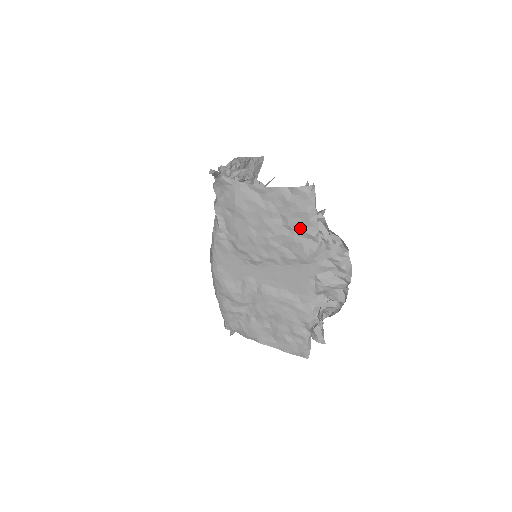
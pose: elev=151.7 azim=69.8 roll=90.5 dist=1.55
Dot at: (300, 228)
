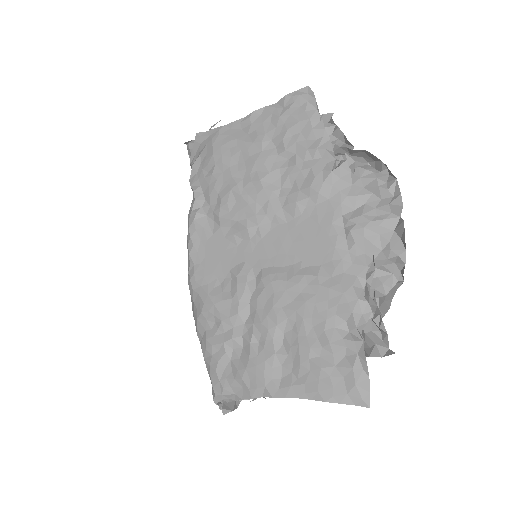
Dot at: (302, 146)
